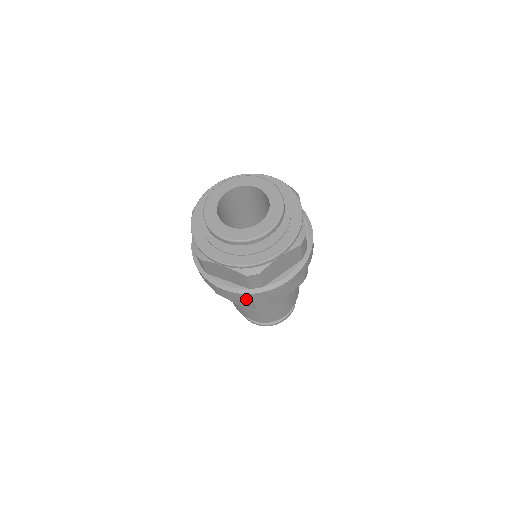
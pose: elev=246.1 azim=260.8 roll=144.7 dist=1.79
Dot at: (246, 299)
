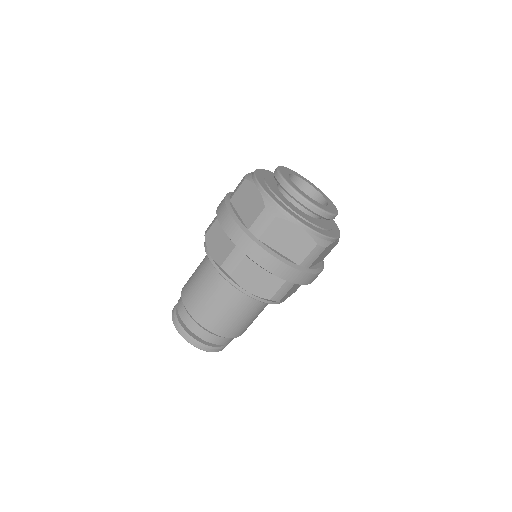
Dot at: (233, 238)
